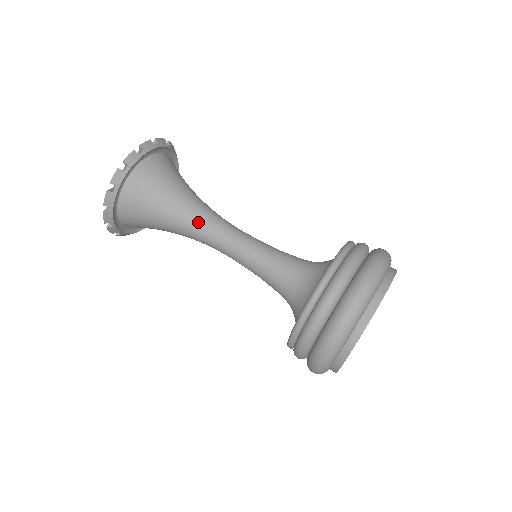
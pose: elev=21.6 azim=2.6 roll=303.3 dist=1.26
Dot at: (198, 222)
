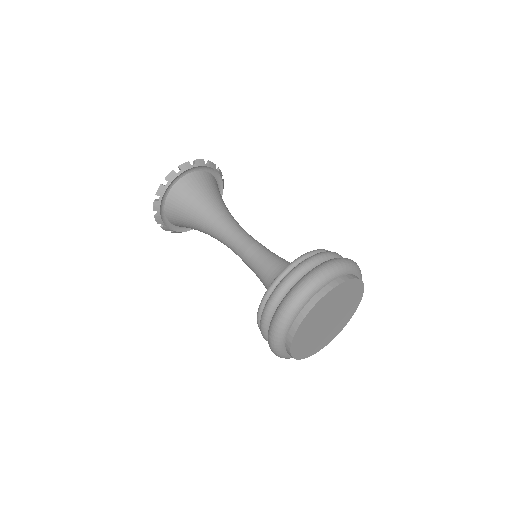
Dot at: (219, 221)
